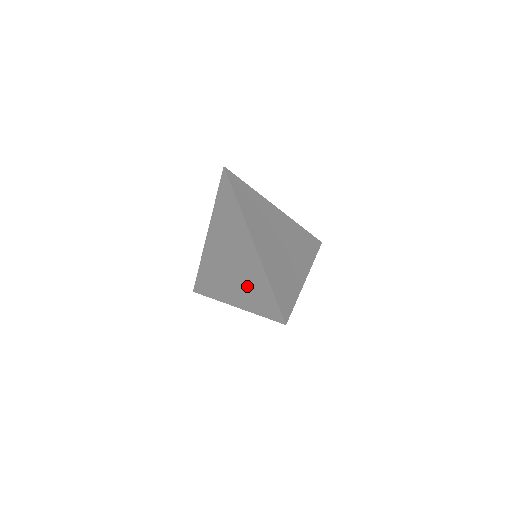
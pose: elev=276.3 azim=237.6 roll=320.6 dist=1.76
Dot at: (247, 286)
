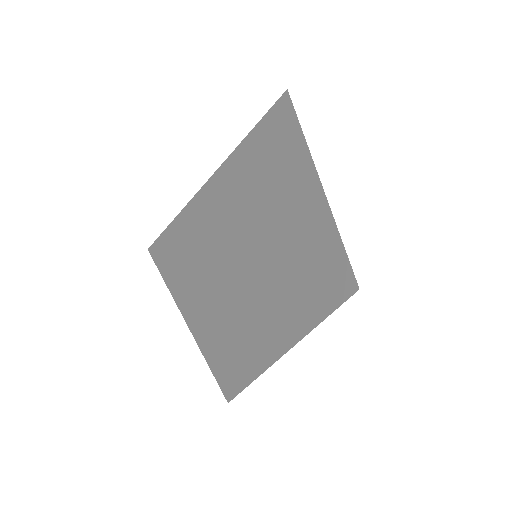
Dot at: (211, 295)
